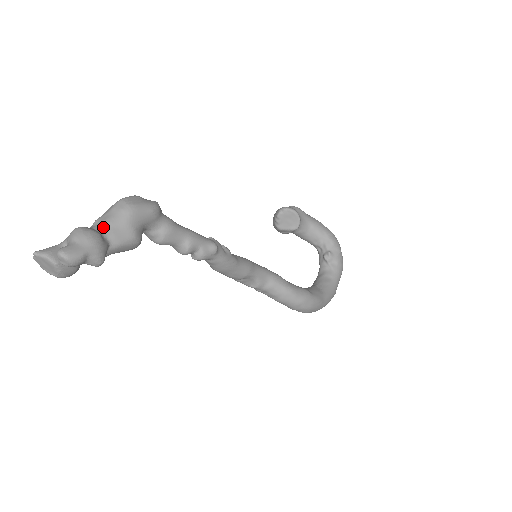
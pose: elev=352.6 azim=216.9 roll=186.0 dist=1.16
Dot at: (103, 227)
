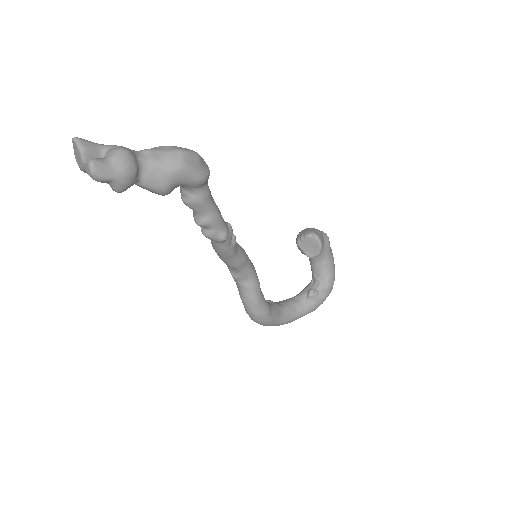
Dot at: (147, 163)
